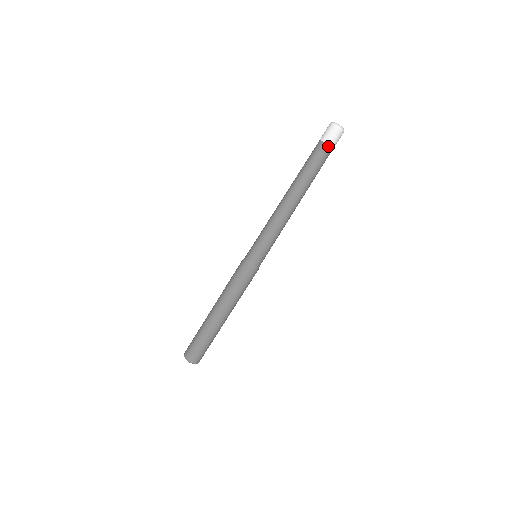
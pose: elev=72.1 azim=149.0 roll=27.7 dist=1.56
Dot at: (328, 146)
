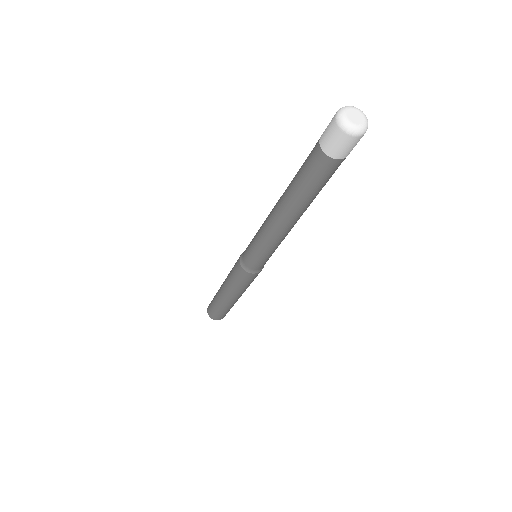
Dot at: (336, 160)
